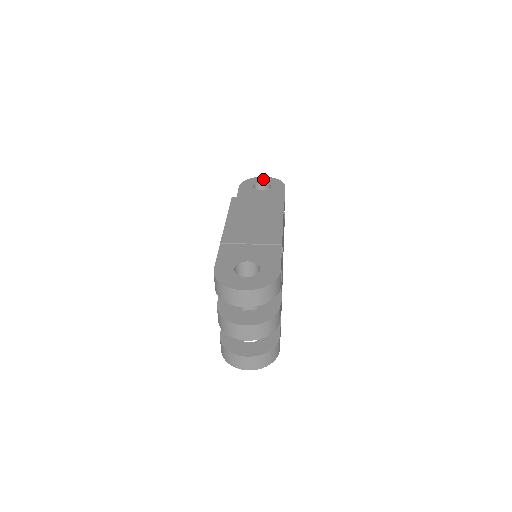
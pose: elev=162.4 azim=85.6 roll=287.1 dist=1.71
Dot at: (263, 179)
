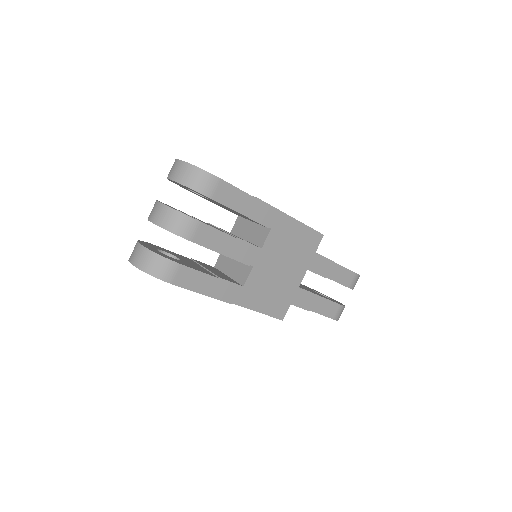
Dot at: occluded
